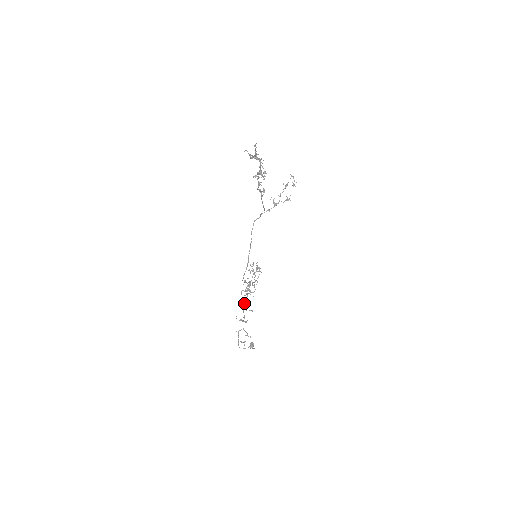
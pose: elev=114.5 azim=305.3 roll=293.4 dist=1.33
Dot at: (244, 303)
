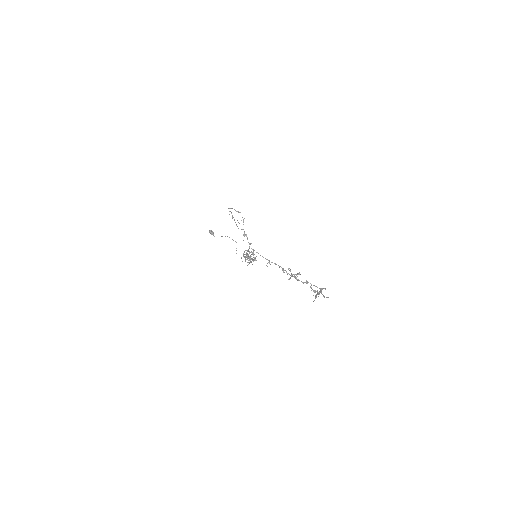
Dot at: (251, 261)
